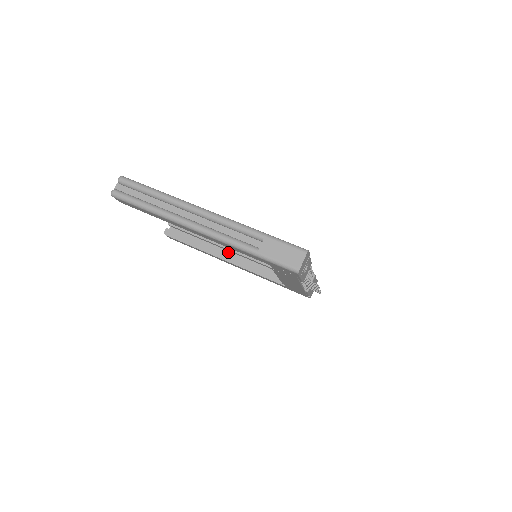
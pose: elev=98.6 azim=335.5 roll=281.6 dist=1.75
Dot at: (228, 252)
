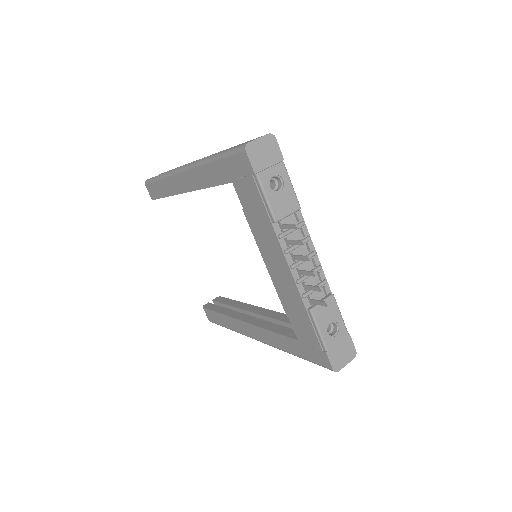
Dot at: occluded
